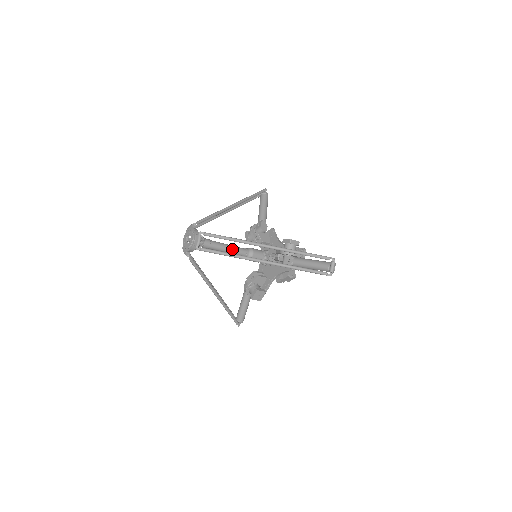
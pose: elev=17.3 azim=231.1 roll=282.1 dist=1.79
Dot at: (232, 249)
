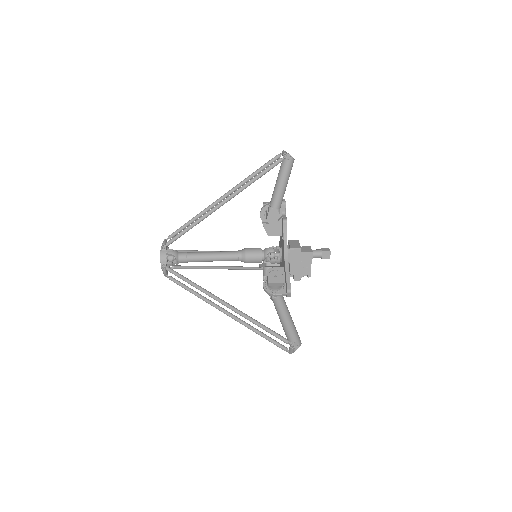
Dot at: (217, 260)
